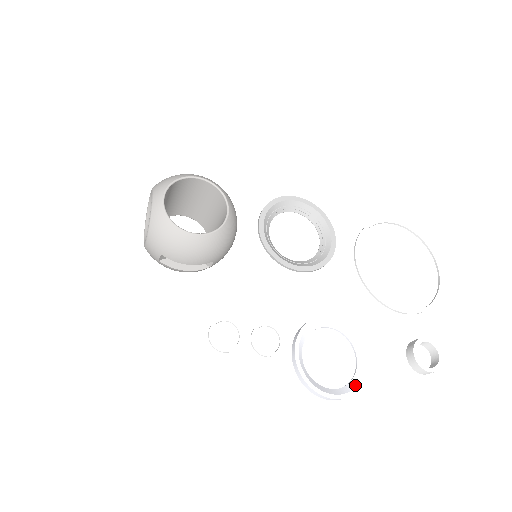
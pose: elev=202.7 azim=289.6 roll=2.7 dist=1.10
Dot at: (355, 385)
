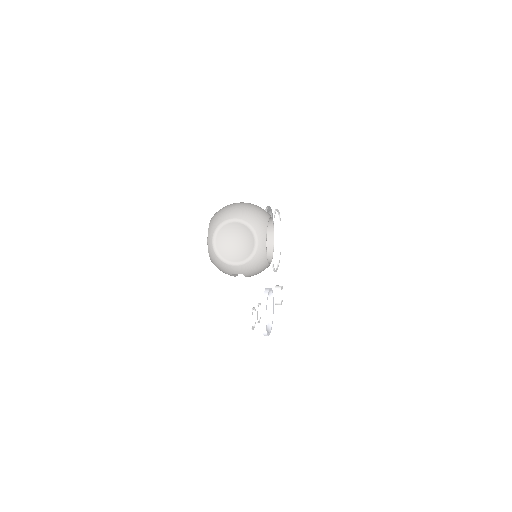
Dot at: (271, 324)
